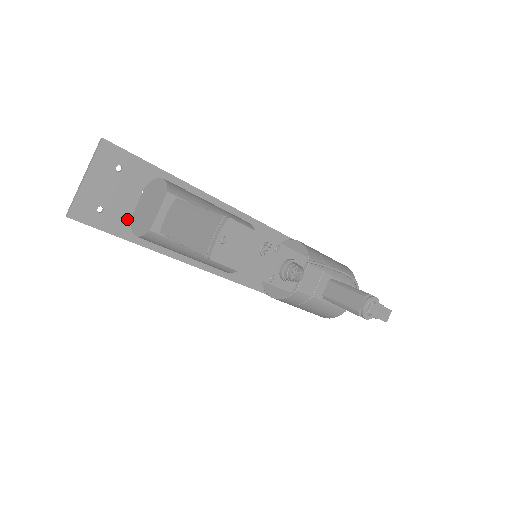
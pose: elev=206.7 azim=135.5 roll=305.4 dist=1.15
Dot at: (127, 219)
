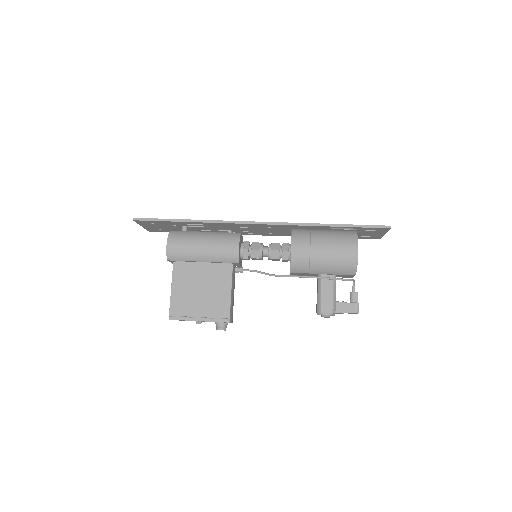
Dot at: (177, 230)
